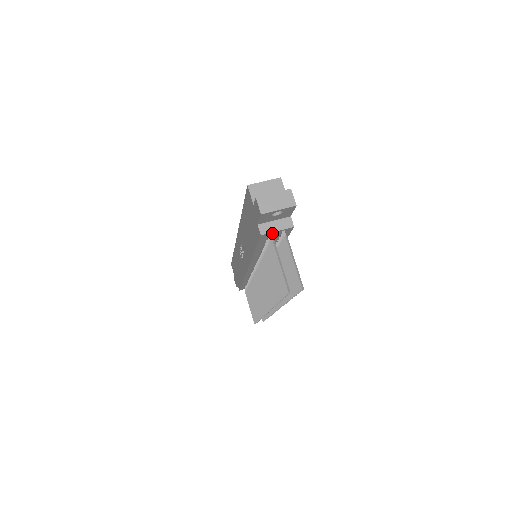
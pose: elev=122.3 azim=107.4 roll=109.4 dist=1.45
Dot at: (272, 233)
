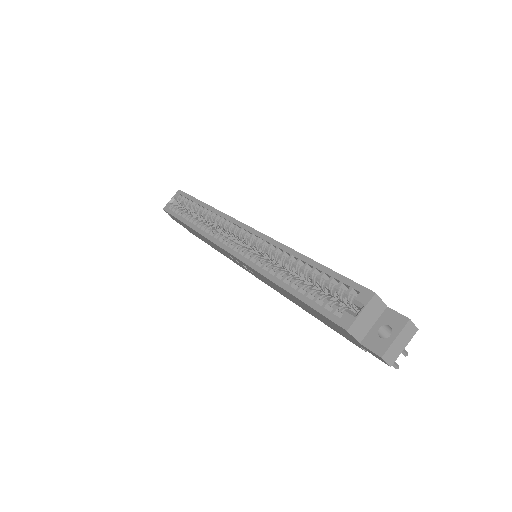
Dot at: occluded
